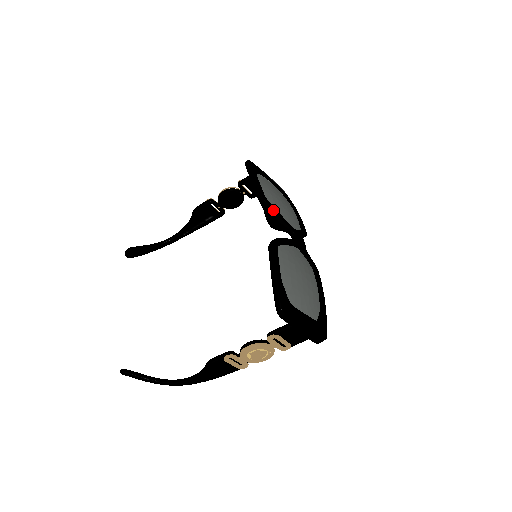
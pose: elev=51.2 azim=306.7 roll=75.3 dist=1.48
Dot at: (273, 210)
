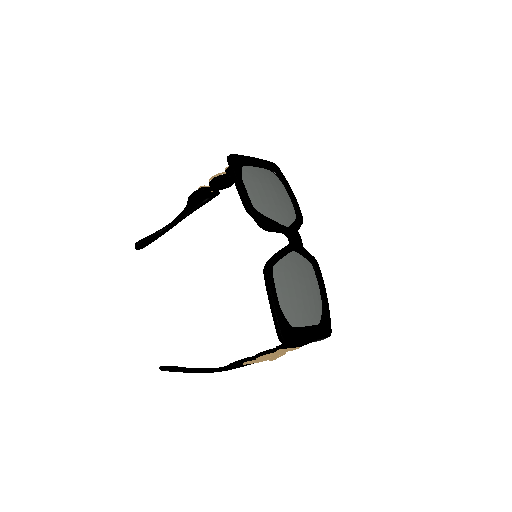
Dot at: (263, 220)
